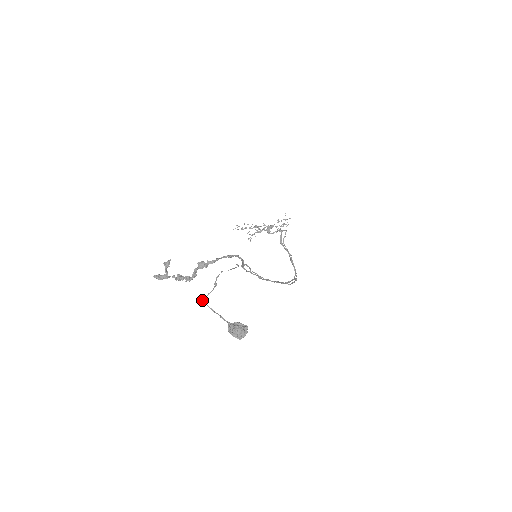
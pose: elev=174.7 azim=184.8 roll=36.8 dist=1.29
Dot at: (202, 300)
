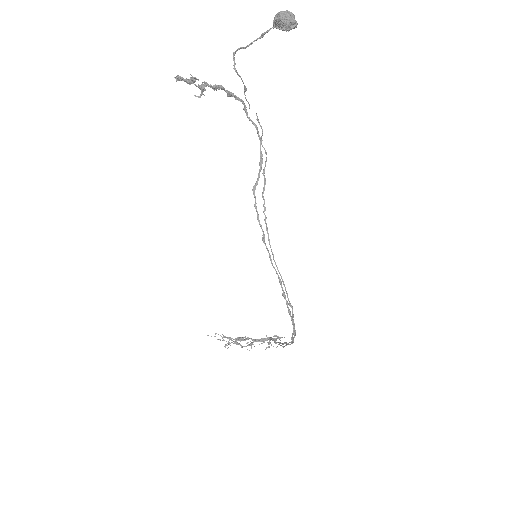
Dot at: (237, 50)
